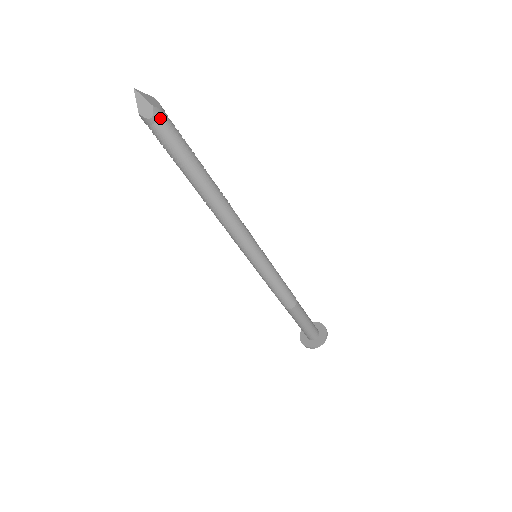
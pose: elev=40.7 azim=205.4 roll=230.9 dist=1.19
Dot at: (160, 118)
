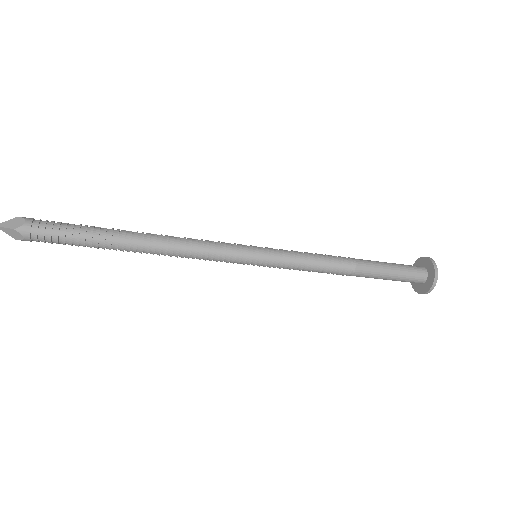
Dot at: (30, 232)
